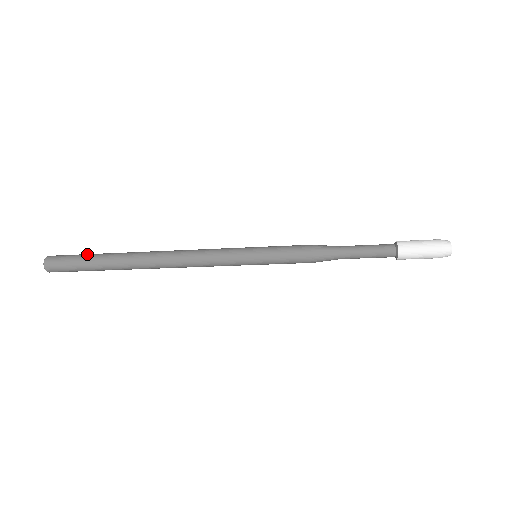
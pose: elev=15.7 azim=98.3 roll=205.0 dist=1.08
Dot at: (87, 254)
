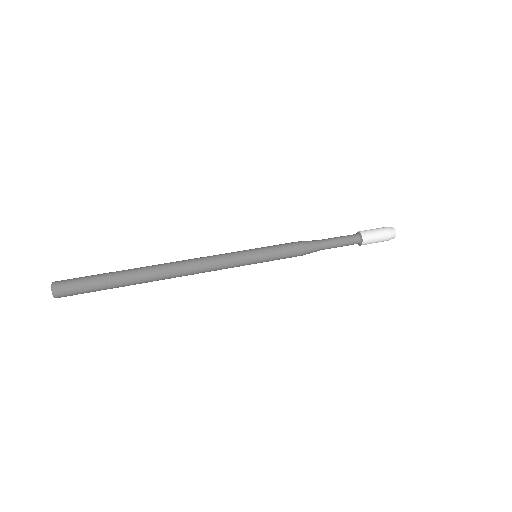
Dot at: (97, 275)
